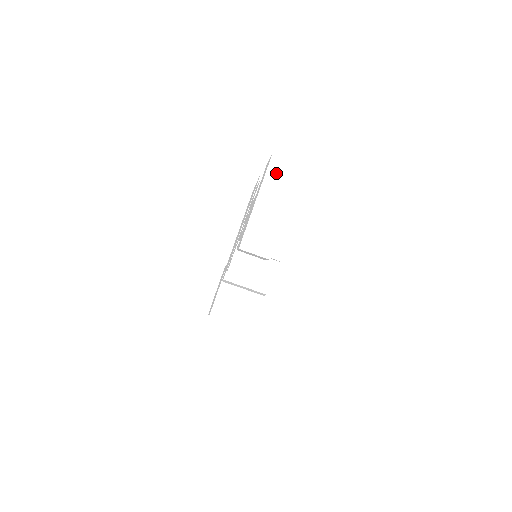
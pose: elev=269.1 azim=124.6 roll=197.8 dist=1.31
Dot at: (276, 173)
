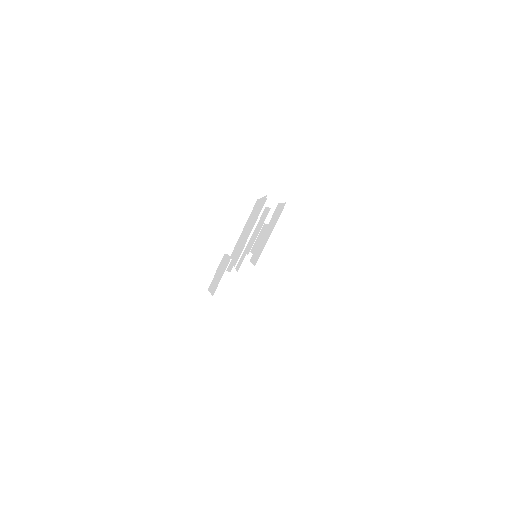
Dot at: (287, 216)
